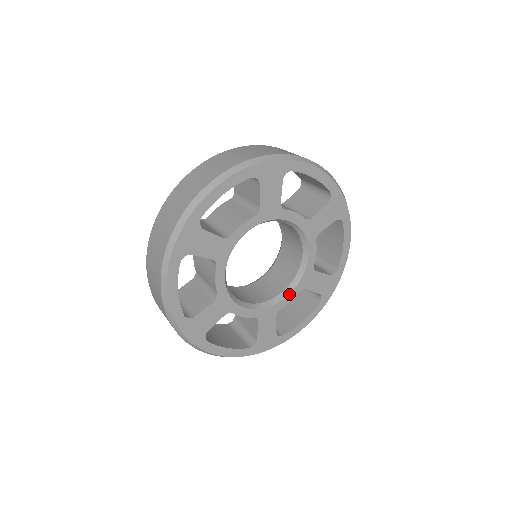
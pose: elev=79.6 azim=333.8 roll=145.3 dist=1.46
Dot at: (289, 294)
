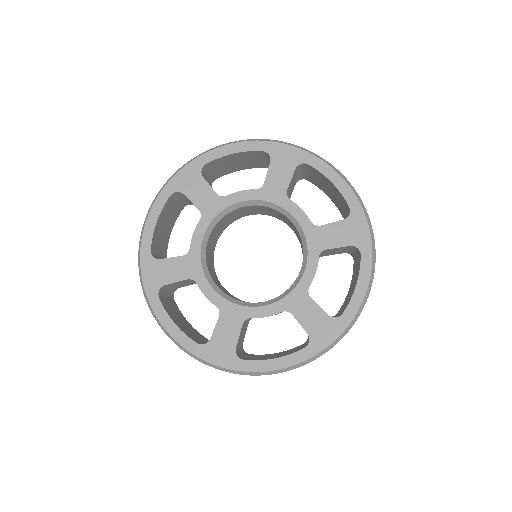
Dot at: (267, 305)
